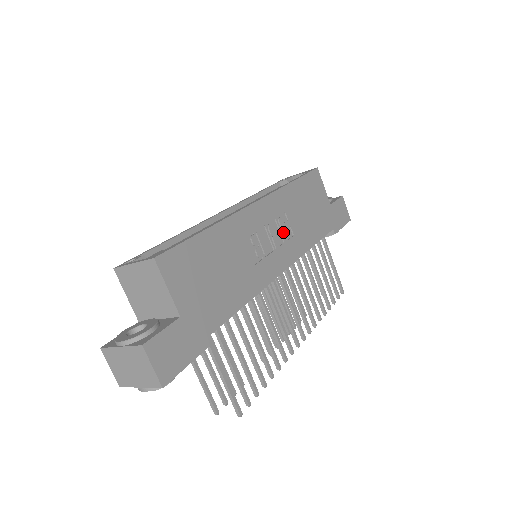
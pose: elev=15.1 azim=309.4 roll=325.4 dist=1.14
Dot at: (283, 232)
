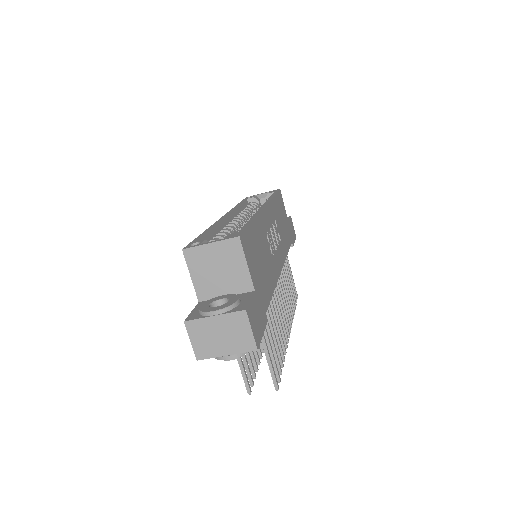
Dot at: (277, 236)
